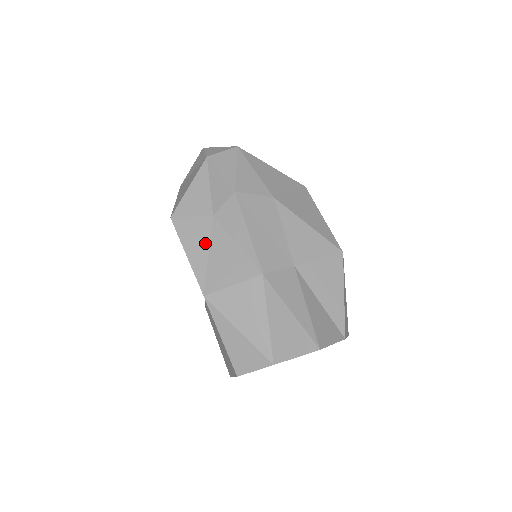
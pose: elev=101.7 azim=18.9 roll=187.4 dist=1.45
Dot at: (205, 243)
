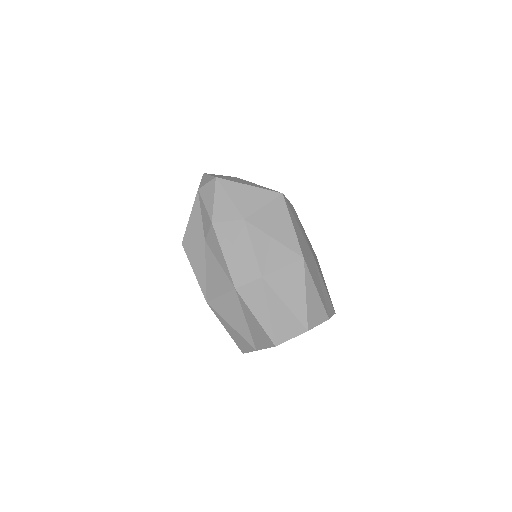
Dot at: (203, 263)
